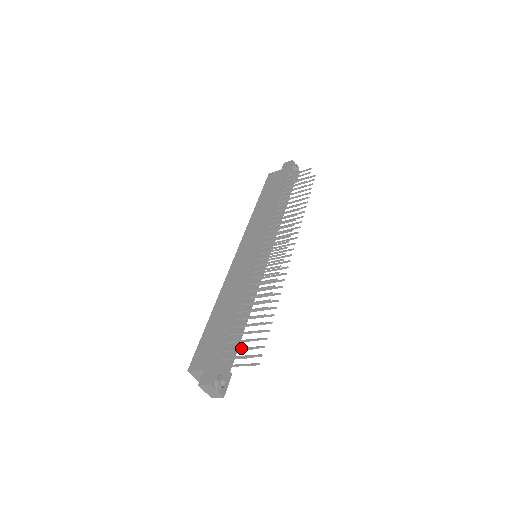
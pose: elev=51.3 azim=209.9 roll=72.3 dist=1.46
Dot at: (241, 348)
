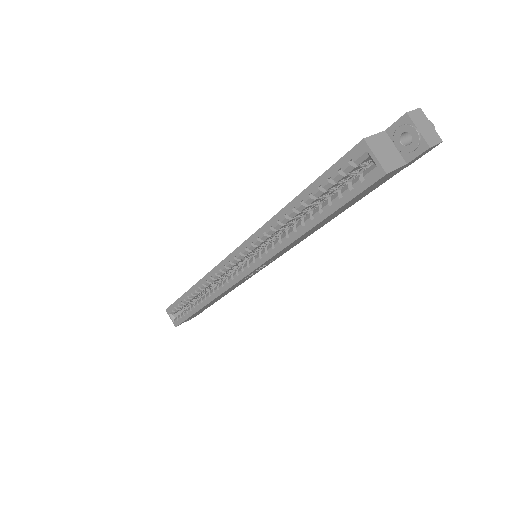
Dot at: occluded
